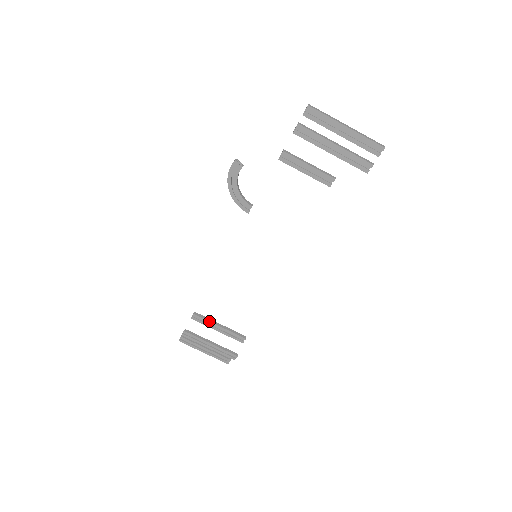
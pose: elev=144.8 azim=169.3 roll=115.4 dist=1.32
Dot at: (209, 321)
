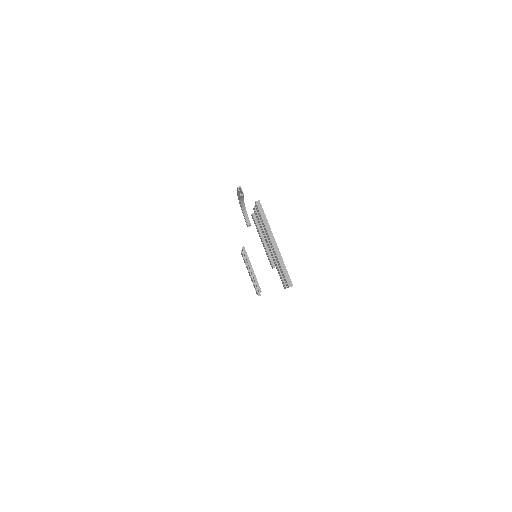
Dot at: (247, 260)
